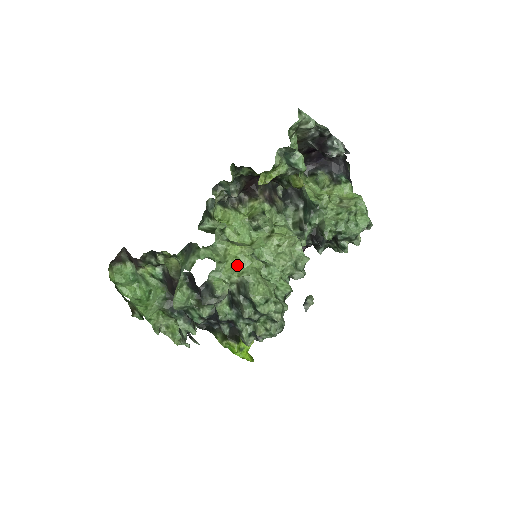
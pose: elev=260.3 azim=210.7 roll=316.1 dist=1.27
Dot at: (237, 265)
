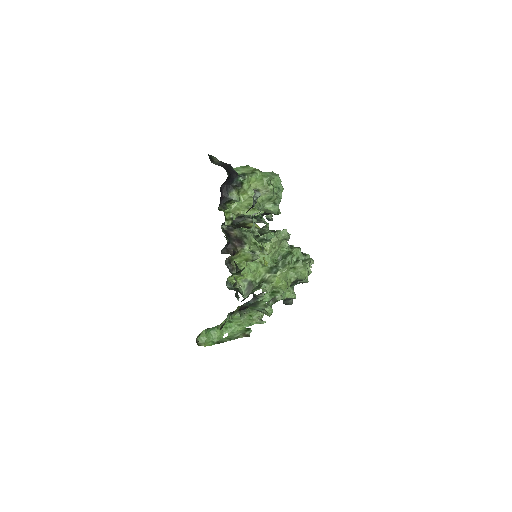
Dot at: (287, 283)
